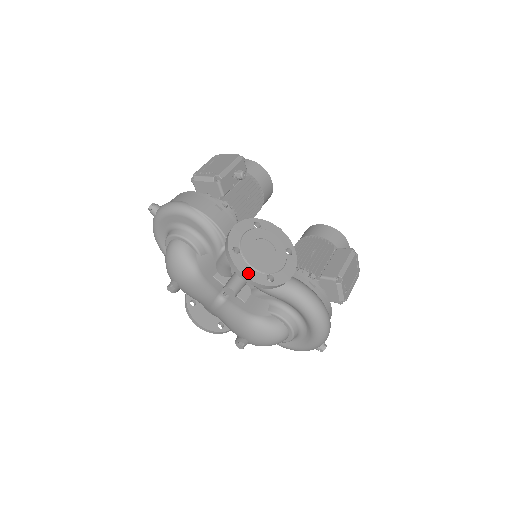
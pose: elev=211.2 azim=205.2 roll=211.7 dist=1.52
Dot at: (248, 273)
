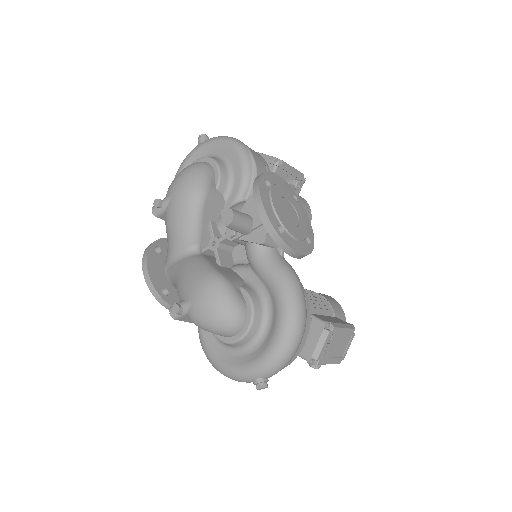
Dot at: (266, 203)
